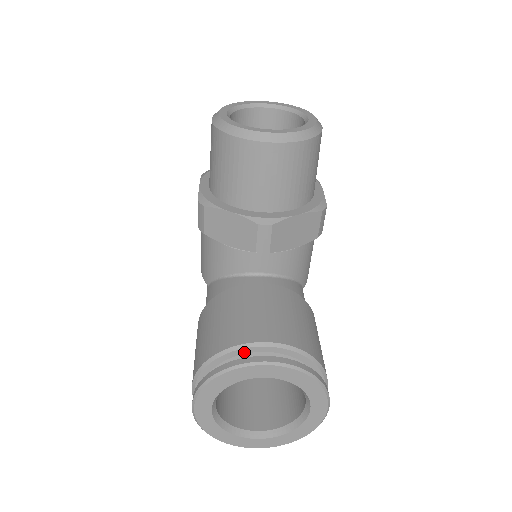
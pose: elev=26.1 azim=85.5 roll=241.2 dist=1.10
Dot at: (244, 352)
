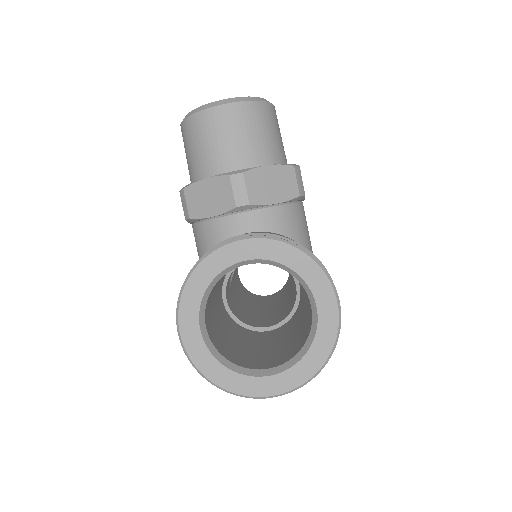
Dot at: occluded
